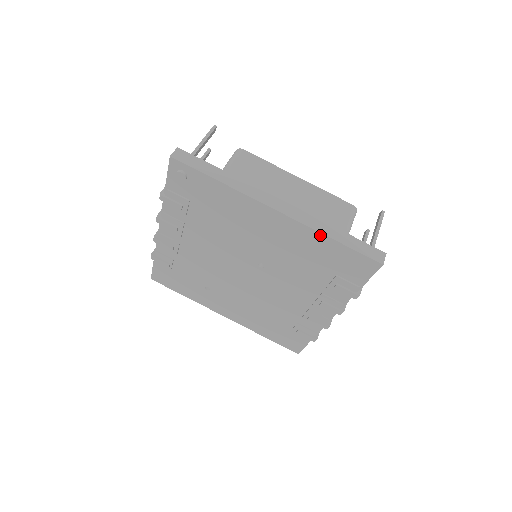
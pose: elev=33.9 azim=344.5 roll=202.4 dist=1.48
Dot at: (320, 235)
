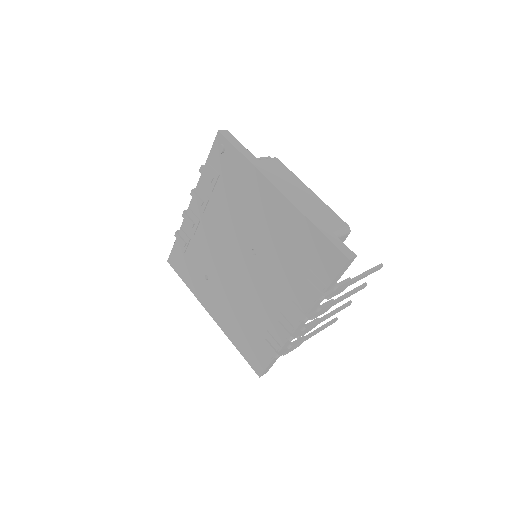
Dot at: (305, 220)
